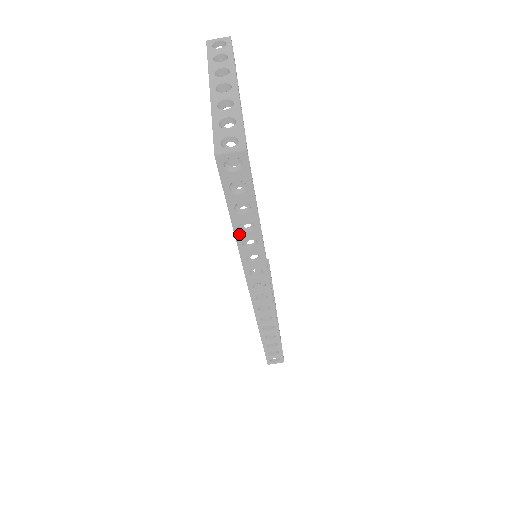
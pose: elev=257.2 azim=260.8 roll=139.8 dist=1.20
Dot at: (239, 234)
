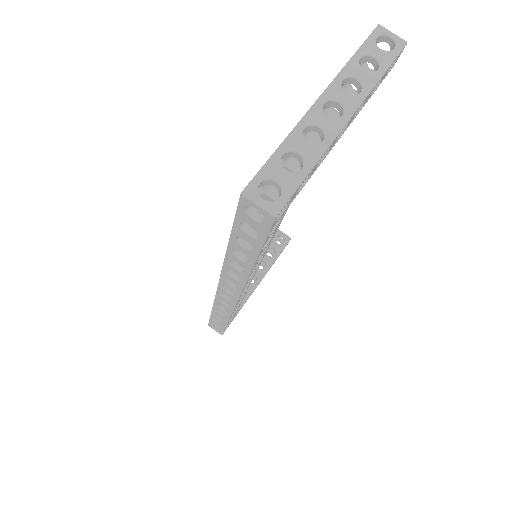
Dot at: (231, 254)
